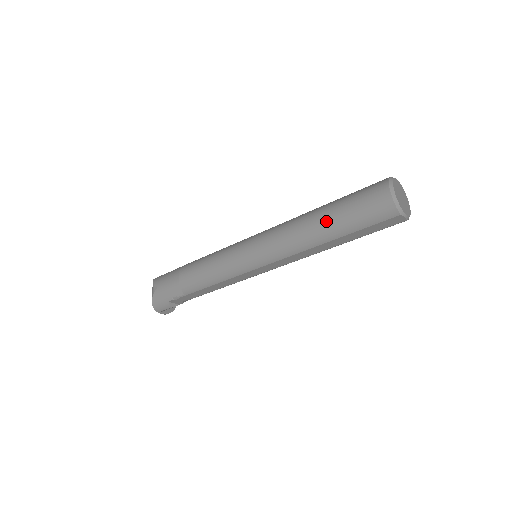
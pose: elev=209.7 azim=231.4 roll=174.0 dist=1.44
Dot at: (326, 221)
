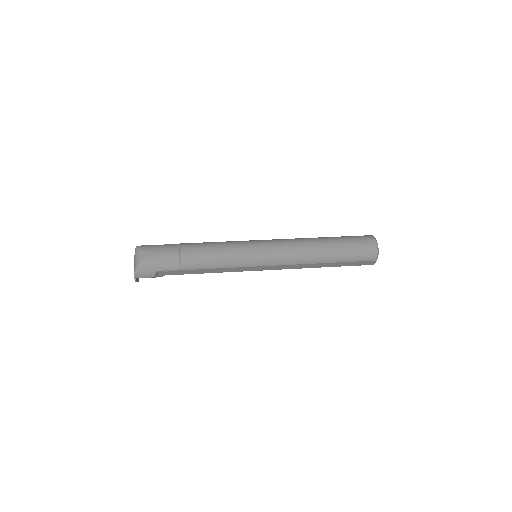
Dot at: (331, 249)
